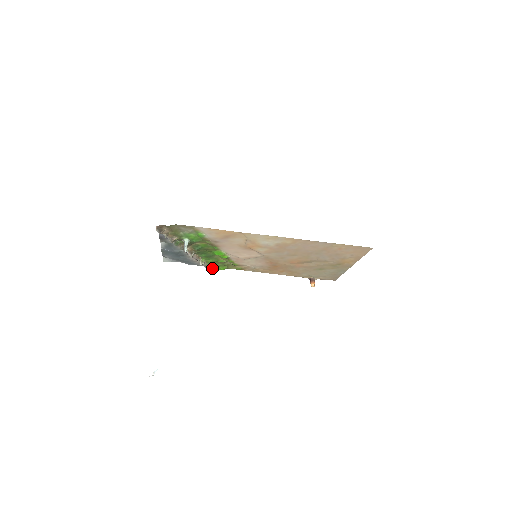
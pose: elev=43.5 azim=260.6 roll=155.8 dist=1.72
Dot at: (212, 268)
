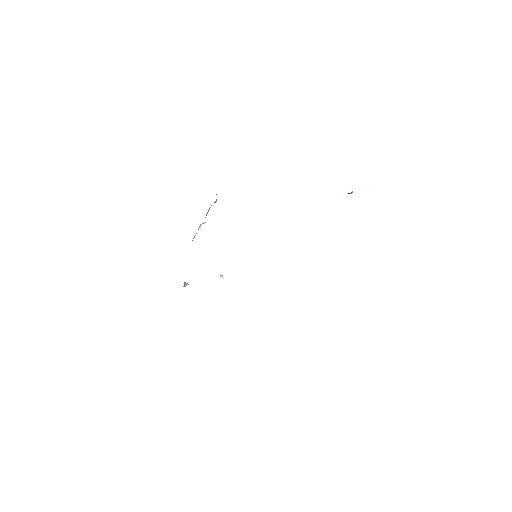
Dot at: (216, 201)
